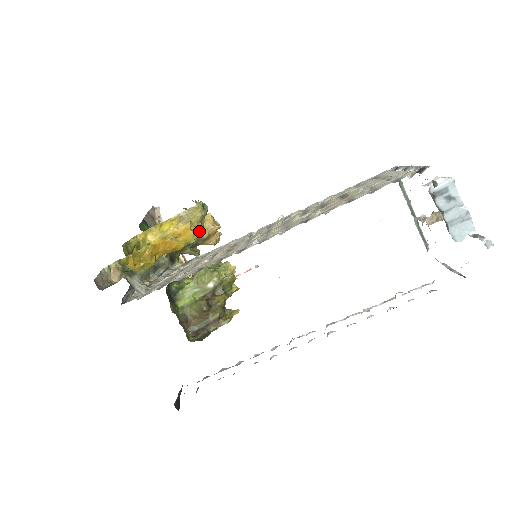
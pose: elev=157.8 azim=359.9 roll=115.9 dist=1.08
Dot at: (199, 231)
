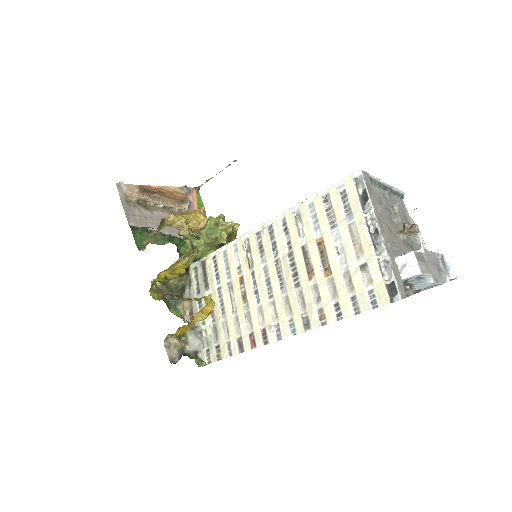
Dot at: occluded
